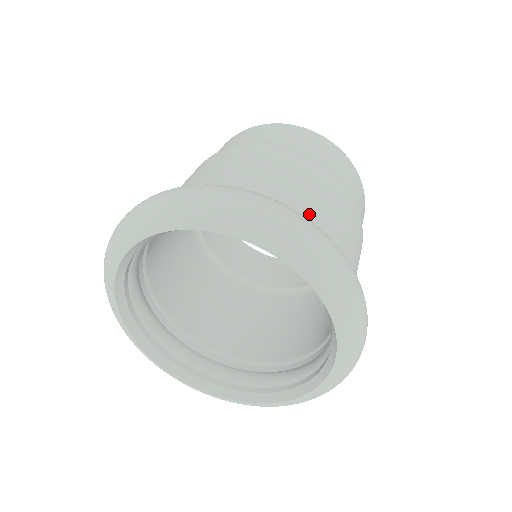
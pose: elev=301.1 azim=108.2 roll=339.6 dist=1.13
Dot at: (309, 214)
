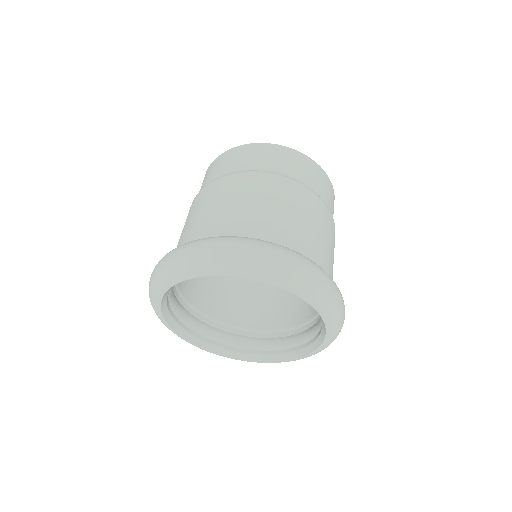
Dot at: (283, 235)
